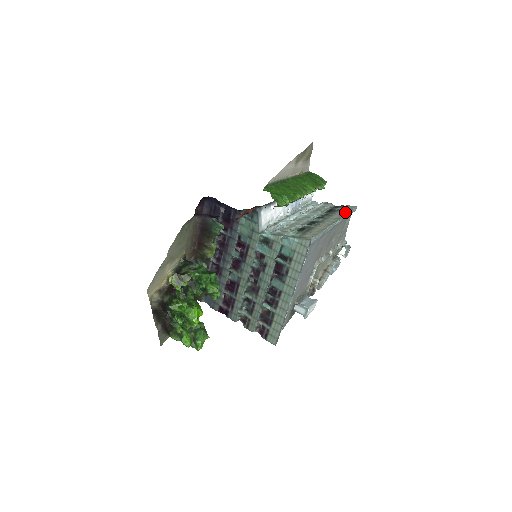
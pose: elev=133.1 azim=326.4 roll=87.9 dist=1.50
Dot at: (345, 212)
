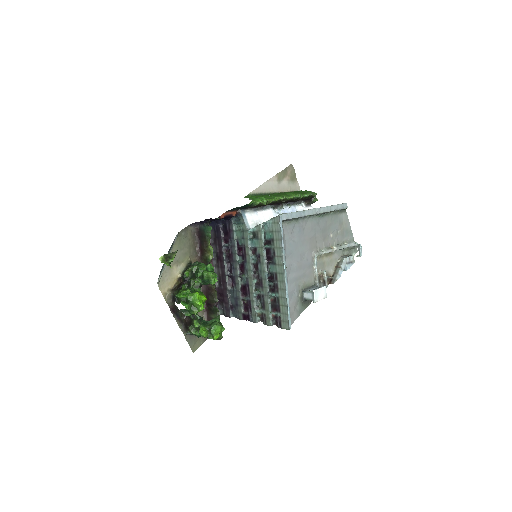
Dot at: occluded
